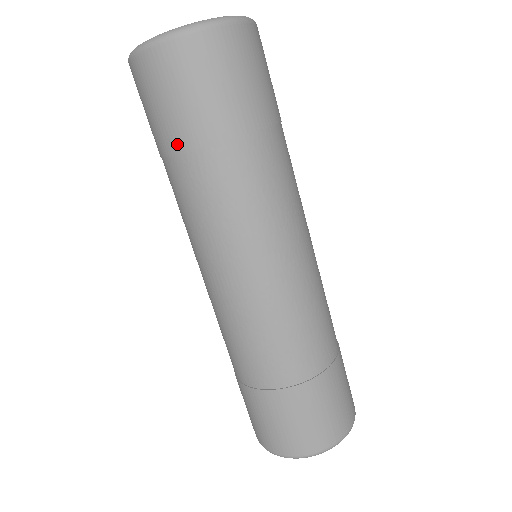
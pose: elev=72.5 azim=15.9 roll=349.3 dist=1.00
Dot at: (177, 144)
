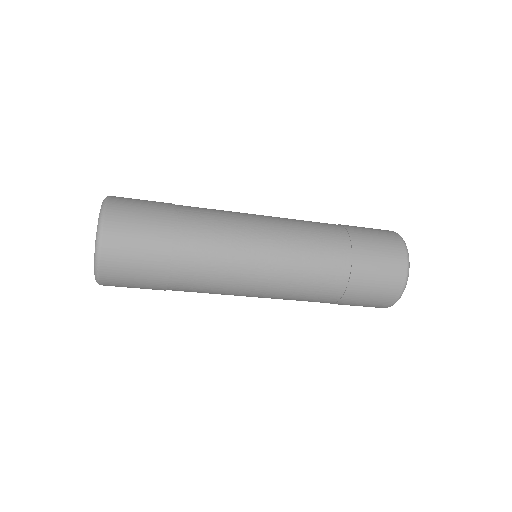
Dot at: occluded
